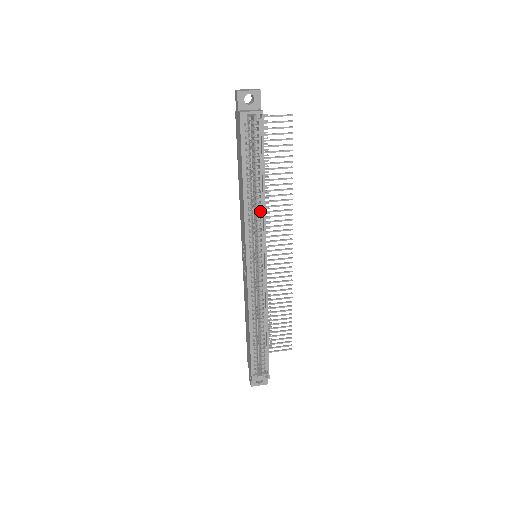
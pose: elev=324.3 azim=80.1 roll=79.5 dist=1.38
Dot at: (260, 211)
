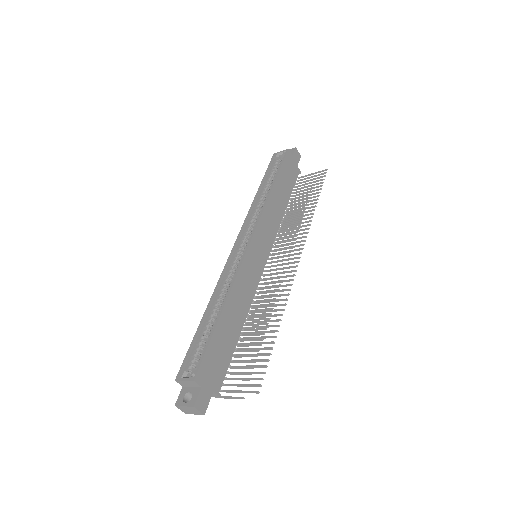
Dot at: (264, 204)
